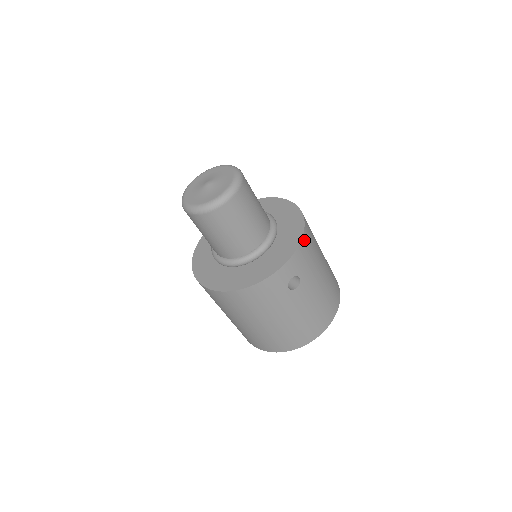
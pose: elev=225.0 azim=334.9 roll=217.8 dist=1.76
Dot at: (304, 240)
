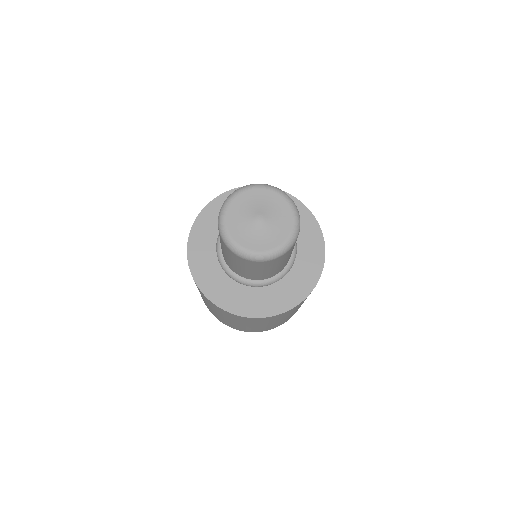
Dot at: occluded
